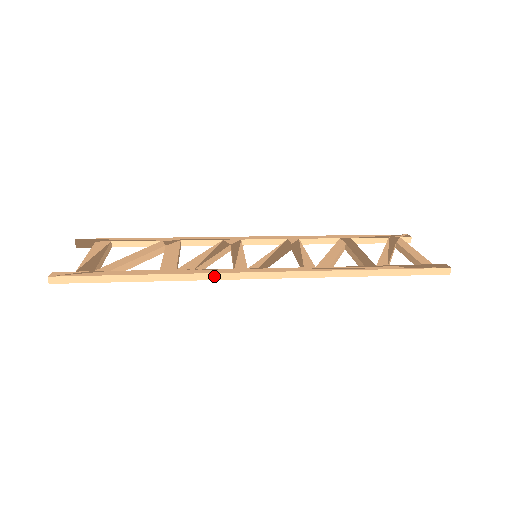
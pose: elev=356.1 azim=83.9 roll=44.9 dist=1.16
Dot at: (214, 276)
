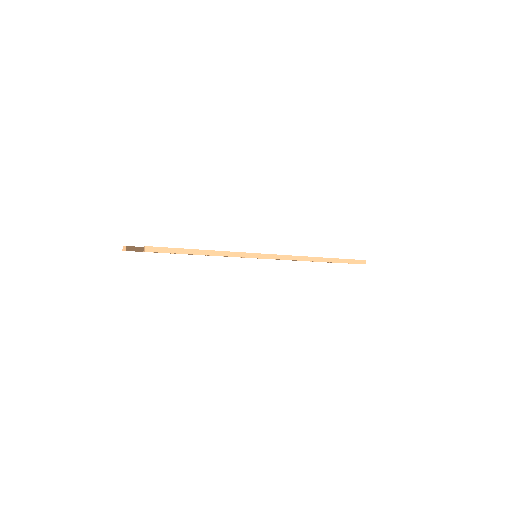
Dot at: (247, 255)
